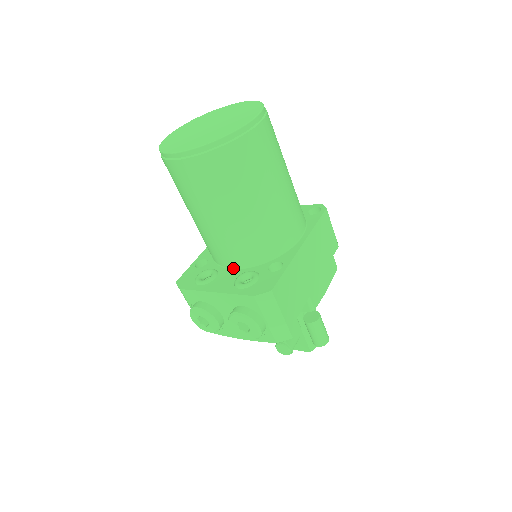
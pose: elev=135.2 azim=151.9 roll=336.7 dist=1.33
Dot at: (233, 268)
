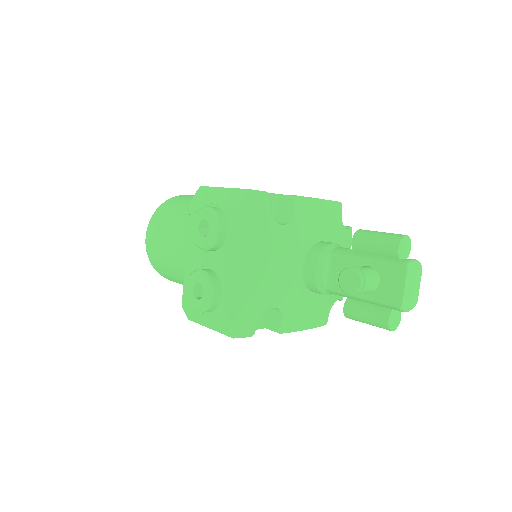
Dot at: occluded
